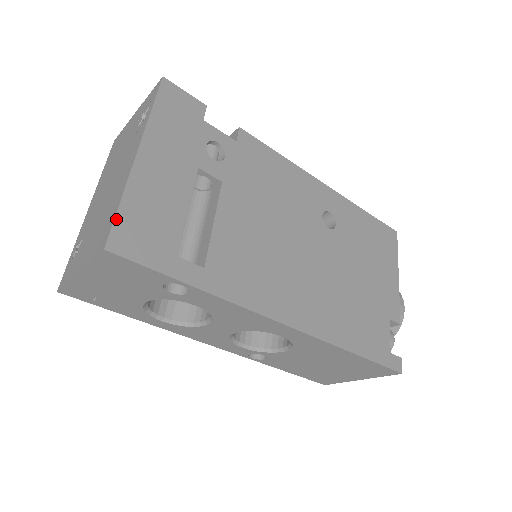
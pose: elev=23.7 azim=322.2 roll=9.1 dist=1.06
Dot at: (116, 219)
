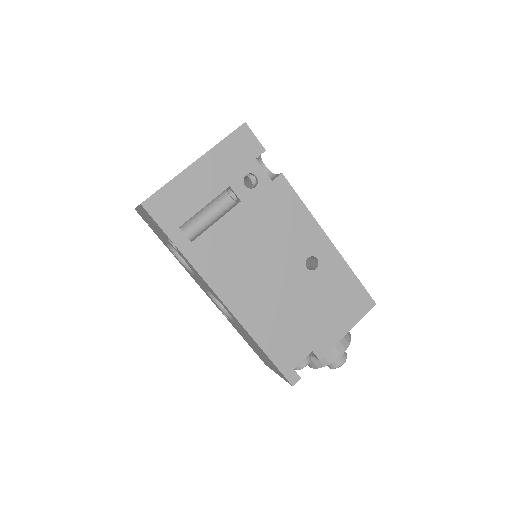
Dot at: (157, 192)
